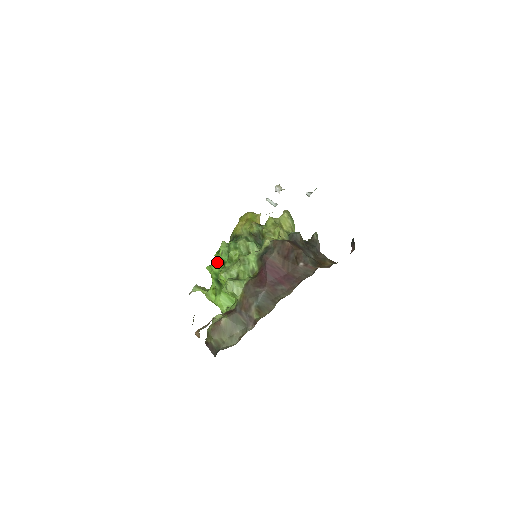
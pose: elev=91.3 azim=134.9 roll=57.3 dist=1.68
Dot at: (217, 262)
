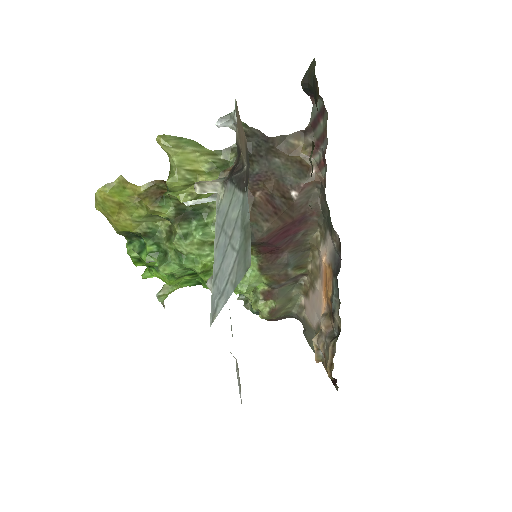
Dot at: (177, 280)
